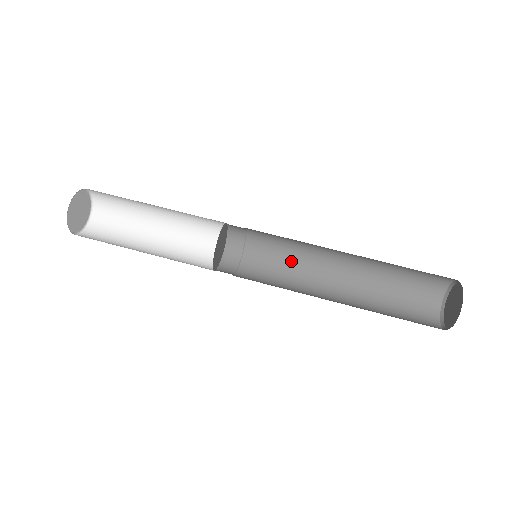
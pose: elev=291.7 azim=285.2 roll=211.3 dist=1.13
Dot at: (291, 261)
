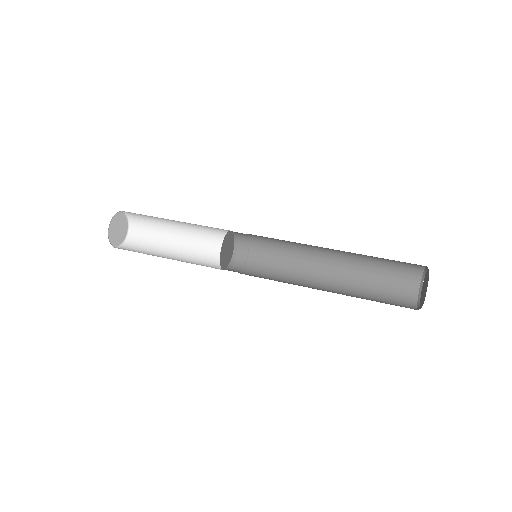
Dot at: (289, 253)
